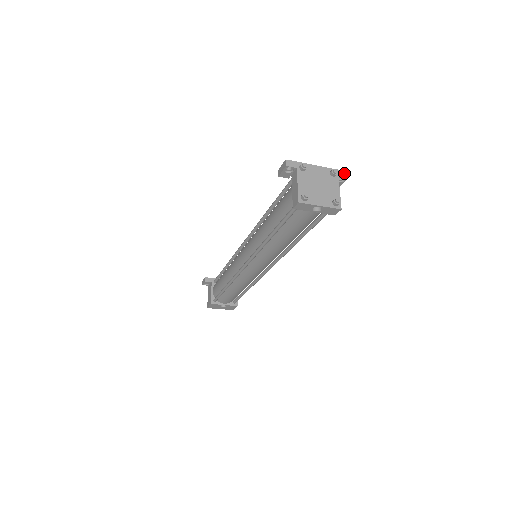
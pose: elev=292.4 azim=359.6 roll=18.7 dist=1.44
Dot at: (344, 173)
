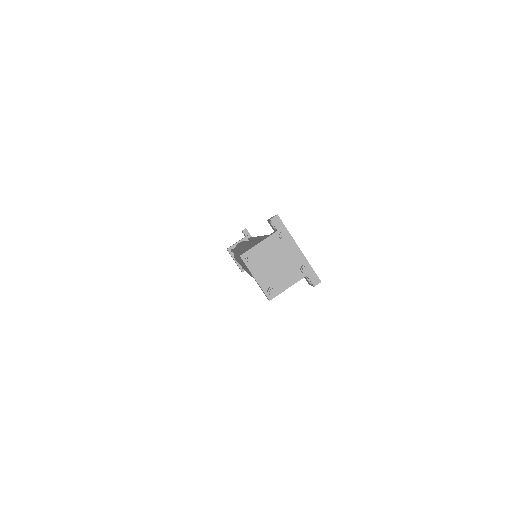
Dot at: (316, 279)
